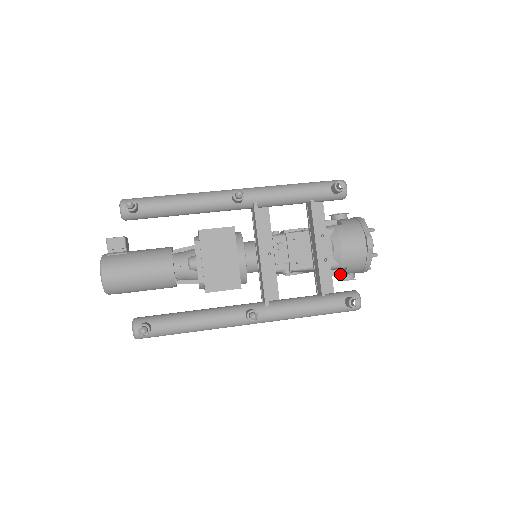
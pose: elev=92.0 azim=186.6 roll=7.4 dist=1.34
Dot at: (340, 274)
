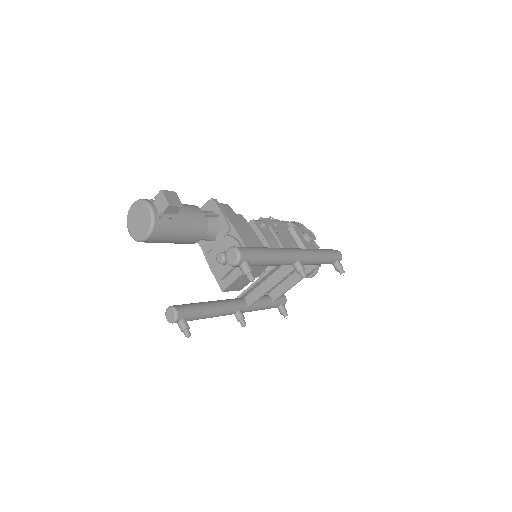
Dot at: occluded
